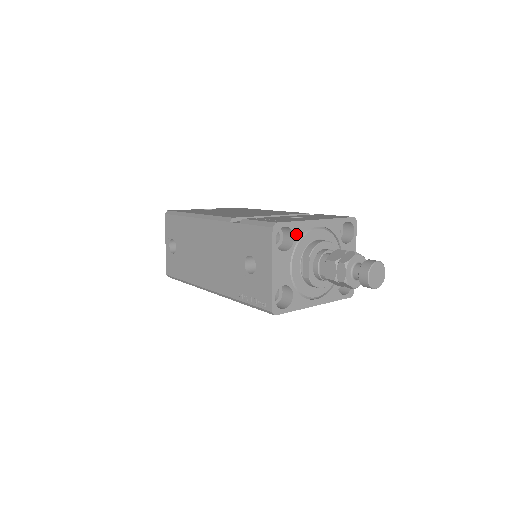
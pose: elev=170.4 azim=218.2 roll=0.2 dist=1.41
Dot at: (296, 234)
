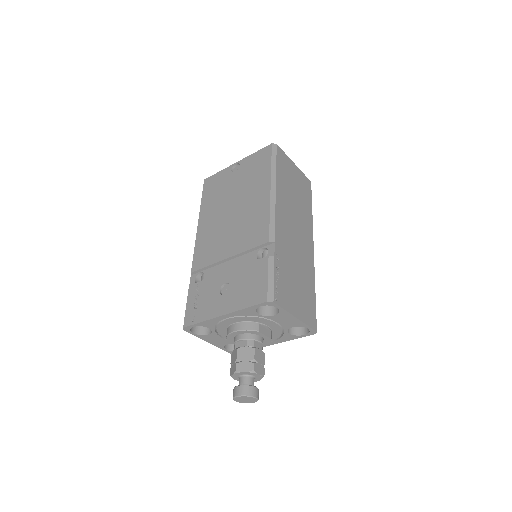
Dot at: (209, 326)
